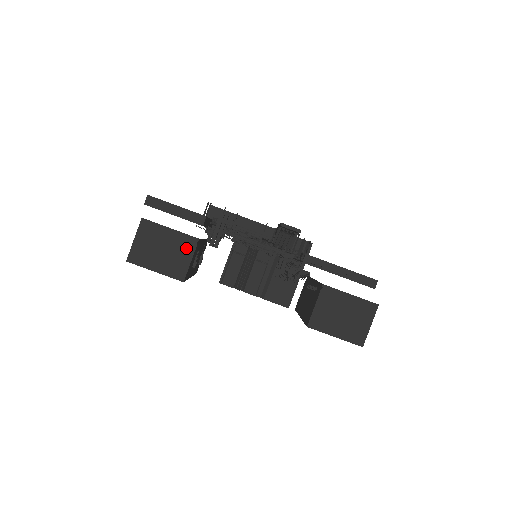
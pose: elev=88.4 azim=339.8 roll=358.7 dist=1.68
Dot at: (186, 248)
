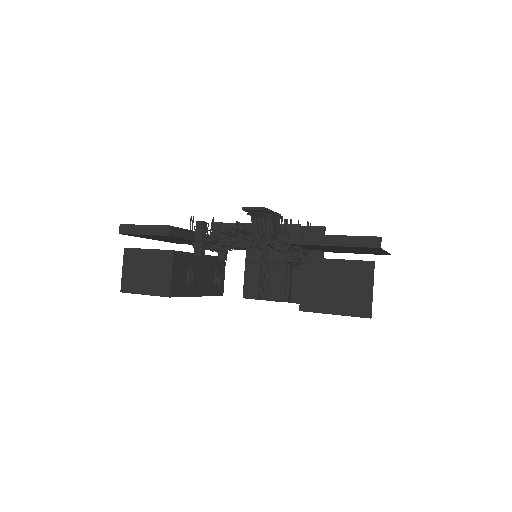
Dot at: (165, 263)
